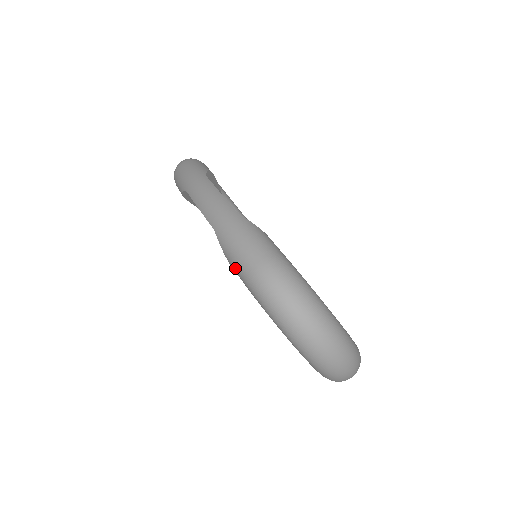
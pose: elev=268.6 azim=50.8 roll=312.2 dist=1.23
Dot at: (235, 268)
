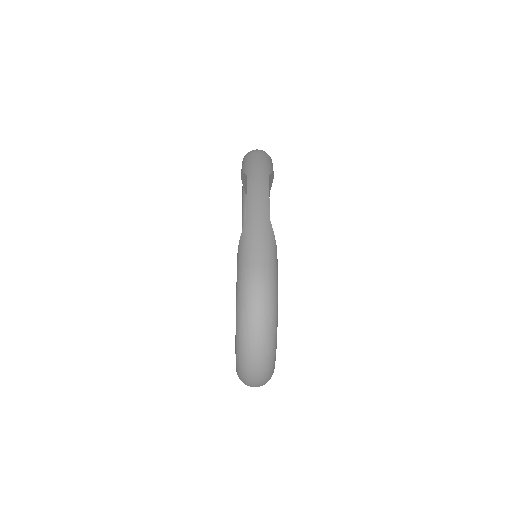
Dot at: (240, 255)
